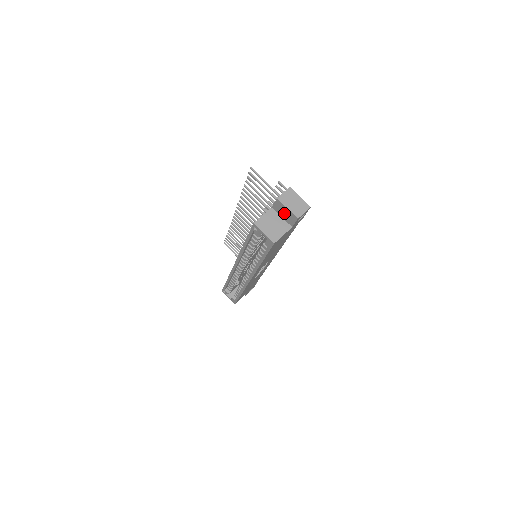
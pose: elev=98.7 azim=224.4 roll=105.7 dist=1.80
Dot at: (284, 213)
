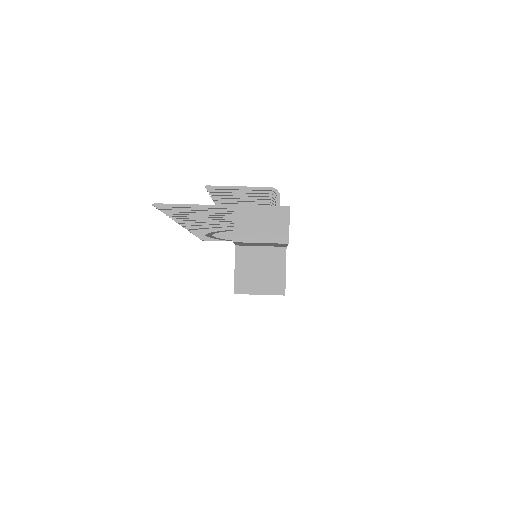
Dot at: (260, 245)
